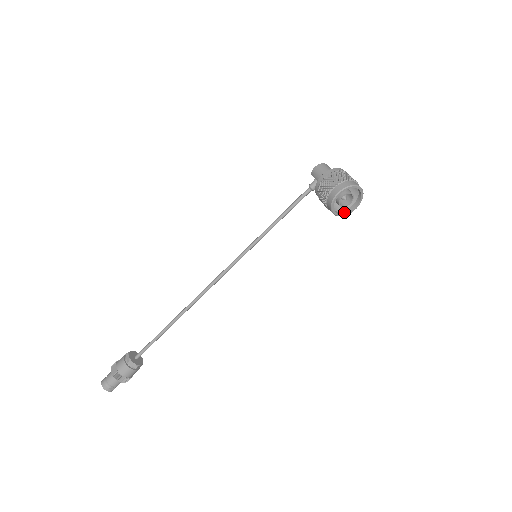
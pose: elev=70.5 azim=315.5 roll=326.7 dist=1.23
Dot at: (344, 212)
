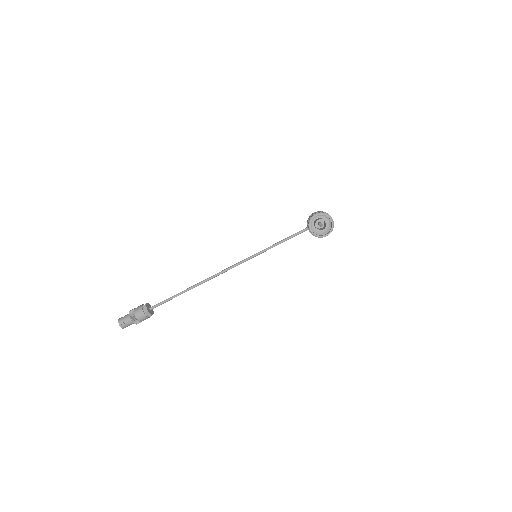
Dot at: (319, 235)
